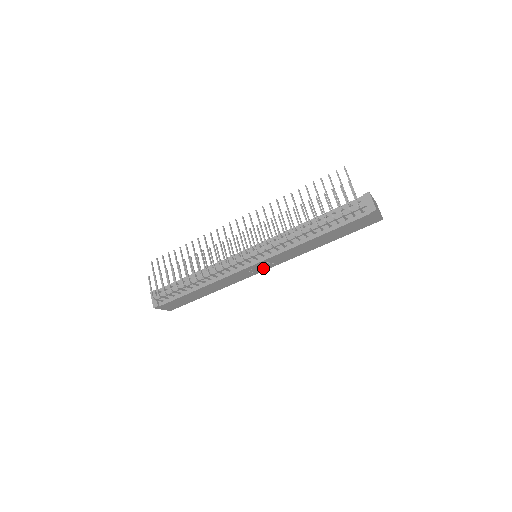
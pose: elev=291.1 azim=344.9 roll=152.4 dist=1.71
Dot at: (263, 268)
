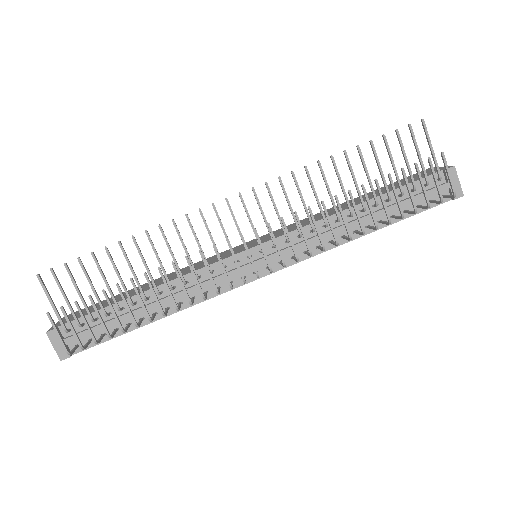
Dot at: occluded
